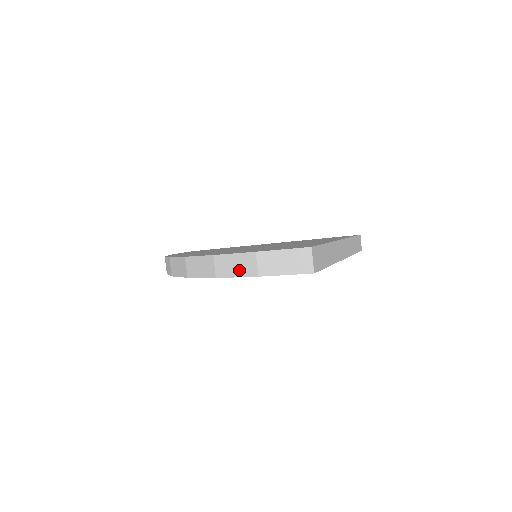
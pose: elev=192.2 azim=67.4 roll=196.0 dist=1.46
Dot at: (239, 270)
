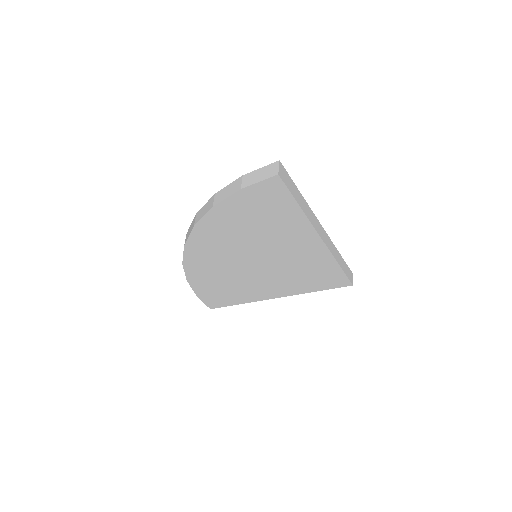
Dot at: (229, 192)
